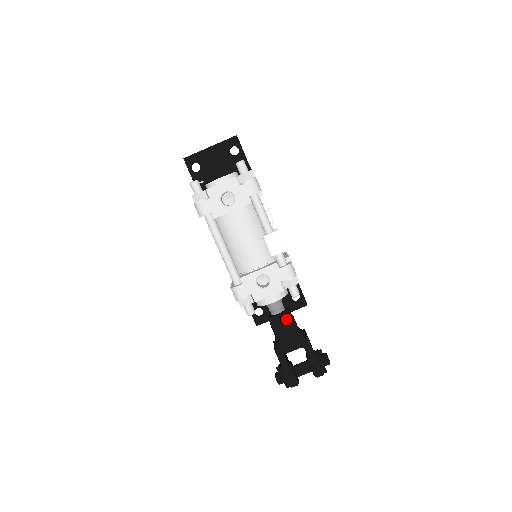
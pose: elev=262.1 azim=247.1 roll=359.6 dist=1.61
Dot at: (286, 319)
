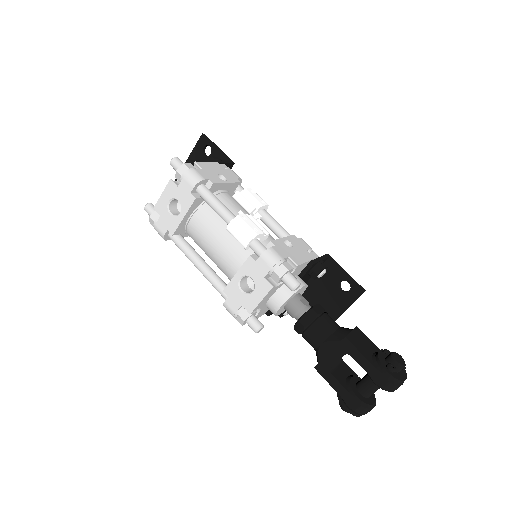
Dot at: (310, 322)
